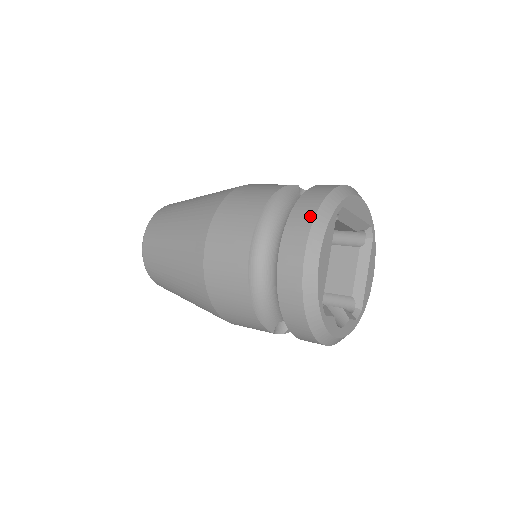
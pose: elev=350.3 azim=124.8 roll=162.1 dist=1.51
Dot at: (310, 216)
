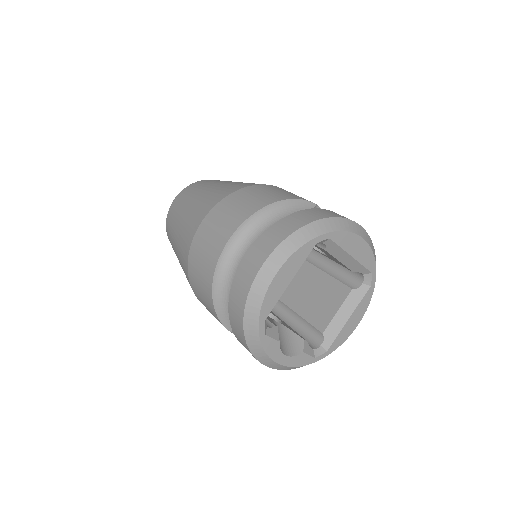
Dot at: (286, 233)
